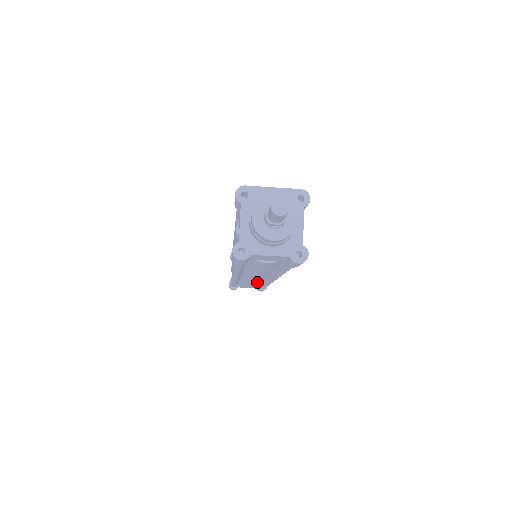
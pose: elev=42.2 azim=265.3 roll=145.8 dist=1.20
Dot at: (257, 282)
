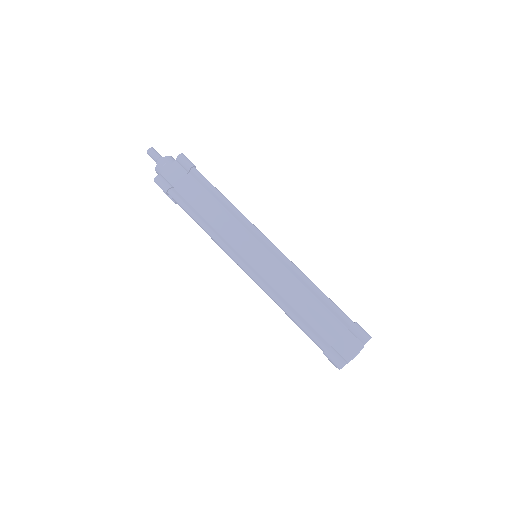
Dot at: (290, 281)
